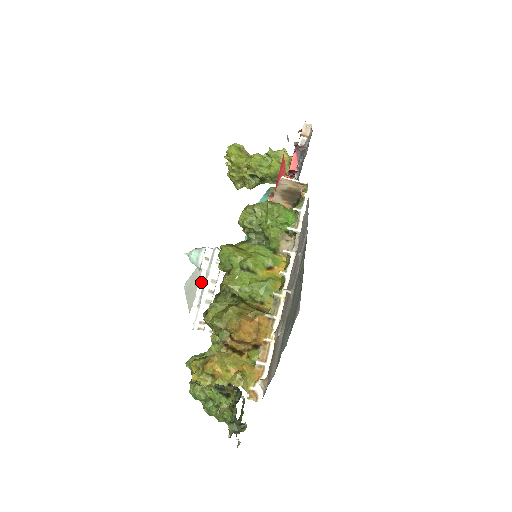
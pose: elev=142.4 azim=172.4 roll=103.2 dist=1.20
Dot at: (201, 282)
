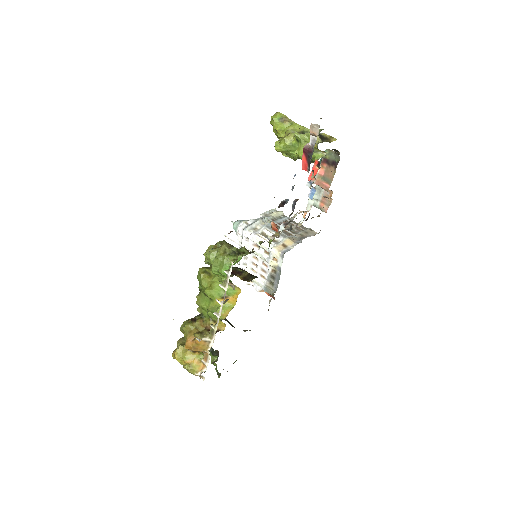
Dot at: occluded
